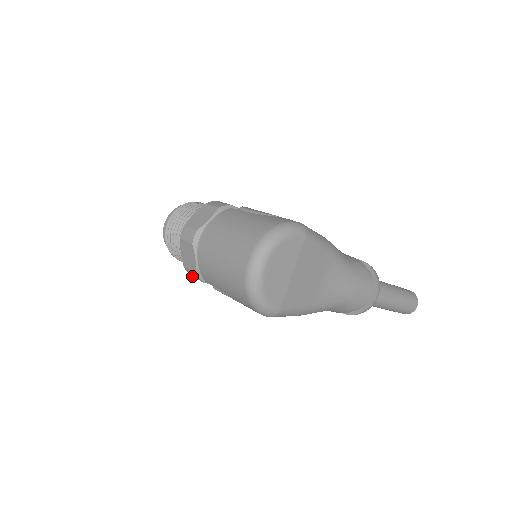
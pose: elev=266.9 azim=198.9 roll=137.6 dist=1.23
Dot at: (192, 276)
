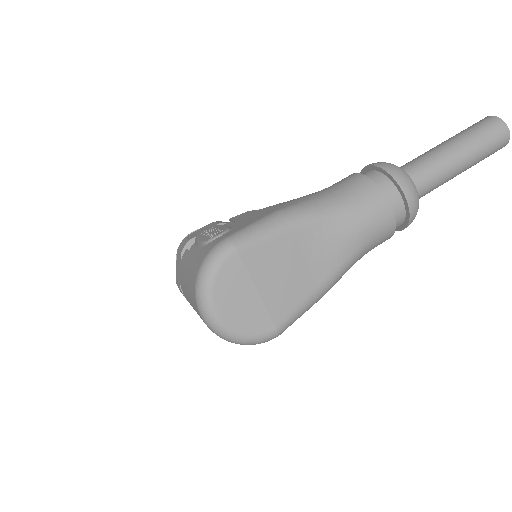
Dot at: occluded
